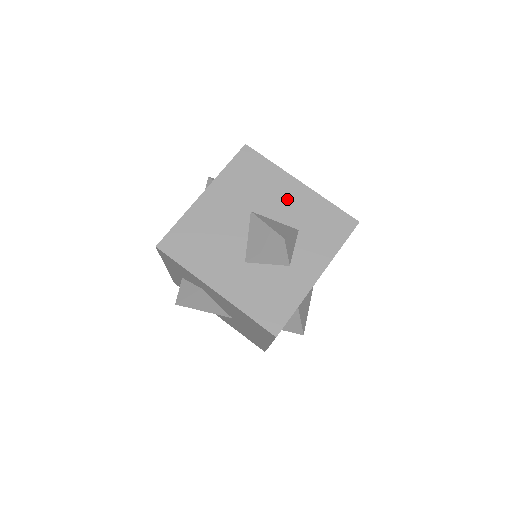
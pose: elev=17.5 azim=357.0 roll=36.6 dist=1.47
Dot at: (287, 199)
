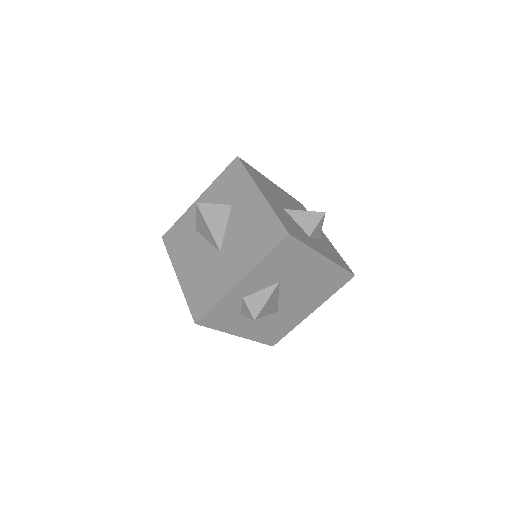
Dot at: occluded
